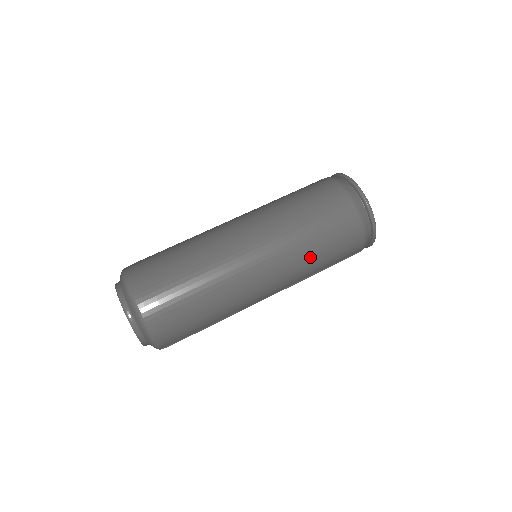
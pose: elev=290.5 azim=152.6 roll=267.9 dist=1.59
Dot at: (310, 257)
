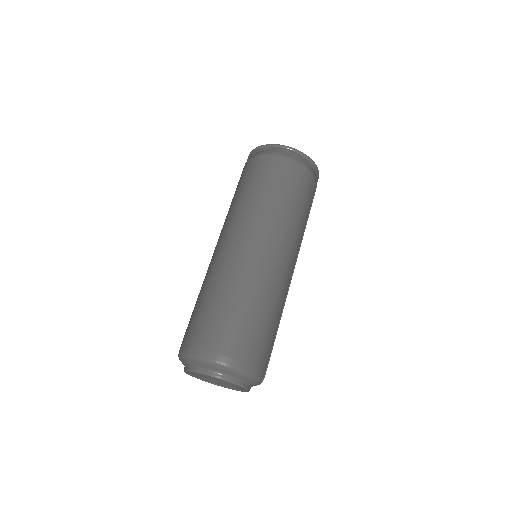
Dot at: (292, 216)
